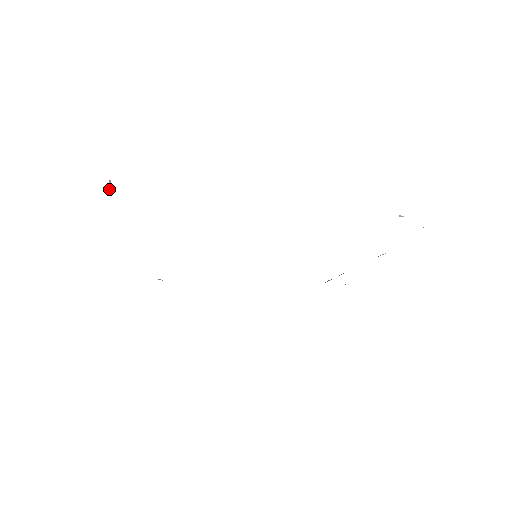
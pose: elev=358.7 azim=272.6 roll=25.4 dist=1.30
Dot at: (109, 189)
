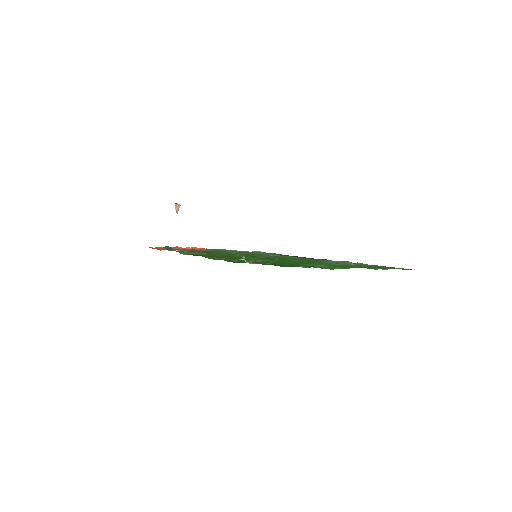
Dot at: (176, 210)
